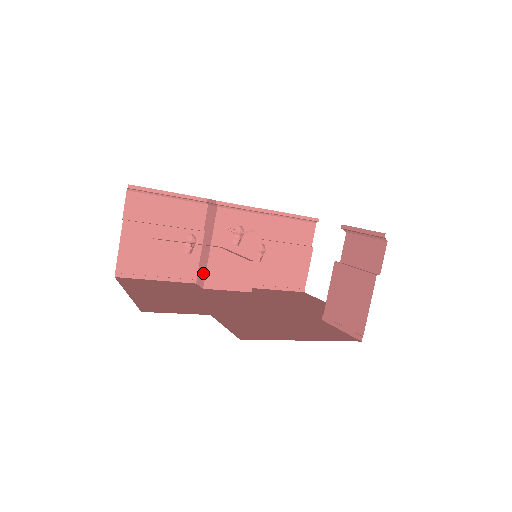
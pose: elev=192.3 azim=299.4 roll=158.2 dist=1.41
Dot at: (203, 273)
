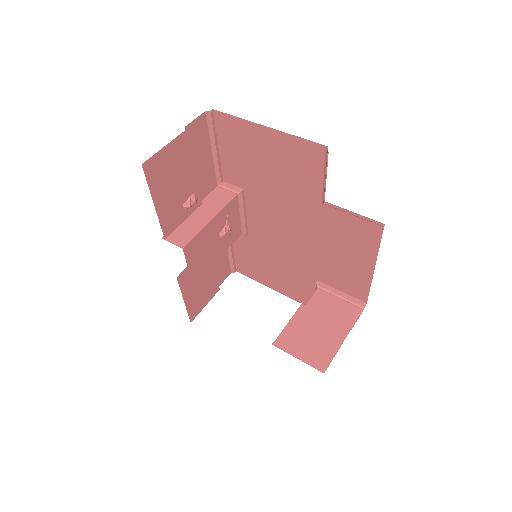
Dot at: (188, 235)
